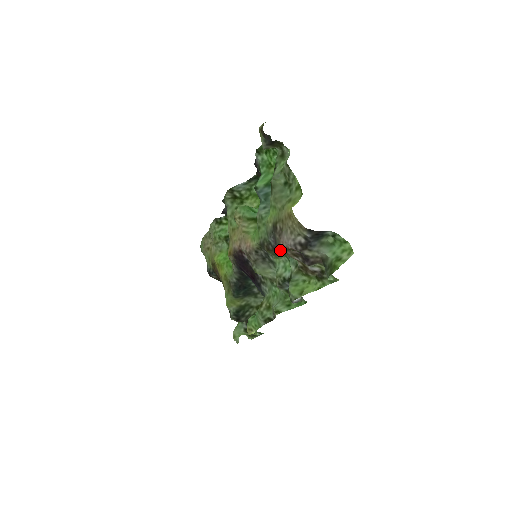
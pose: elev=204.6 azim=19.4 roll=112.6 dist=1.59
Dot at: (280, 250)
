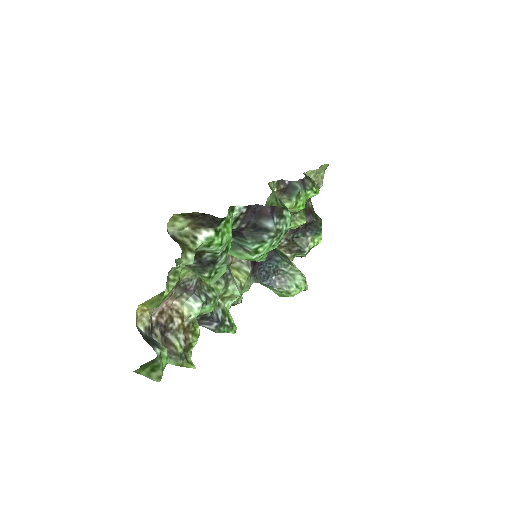
Dot at: (174, 300)
